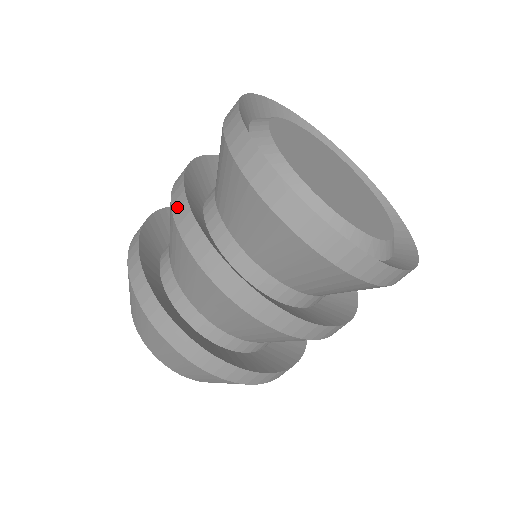
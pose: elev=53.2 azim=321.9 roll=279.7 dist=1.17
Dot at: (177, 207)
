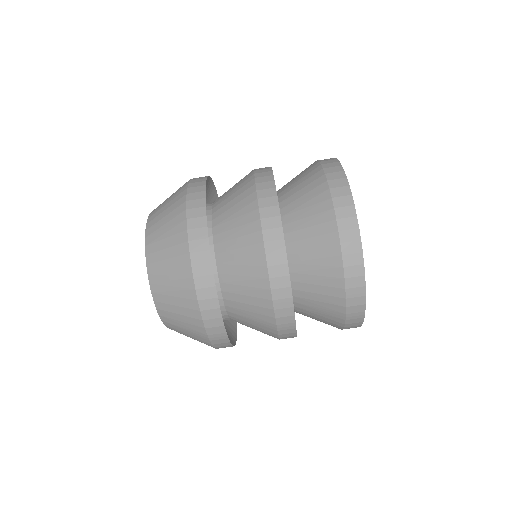
Dot at: (271, 237)
